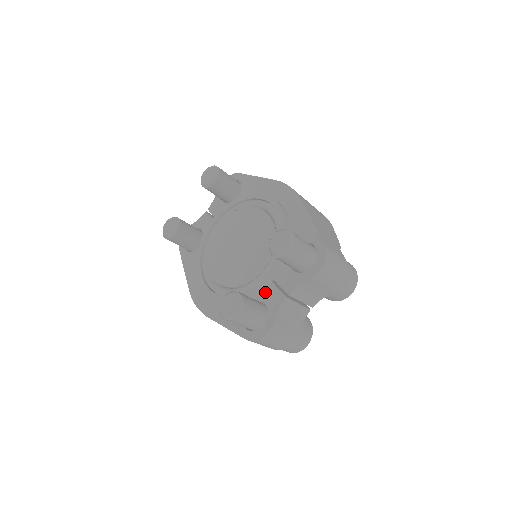
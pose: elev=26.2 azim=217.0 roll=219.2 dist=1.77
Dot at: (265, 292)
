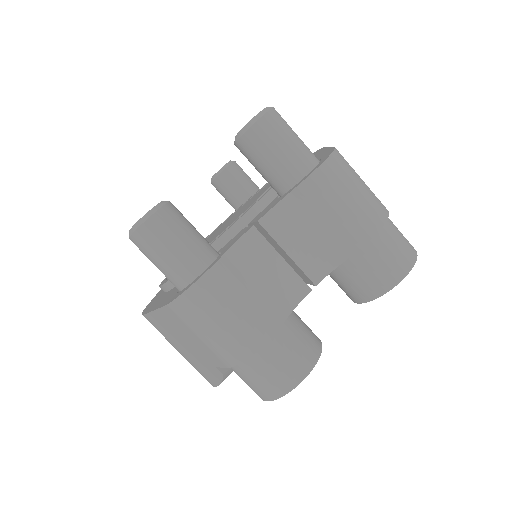
Dot at: (229, 241)
